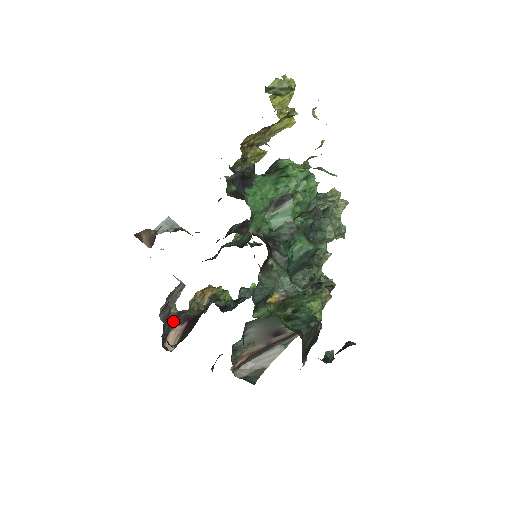
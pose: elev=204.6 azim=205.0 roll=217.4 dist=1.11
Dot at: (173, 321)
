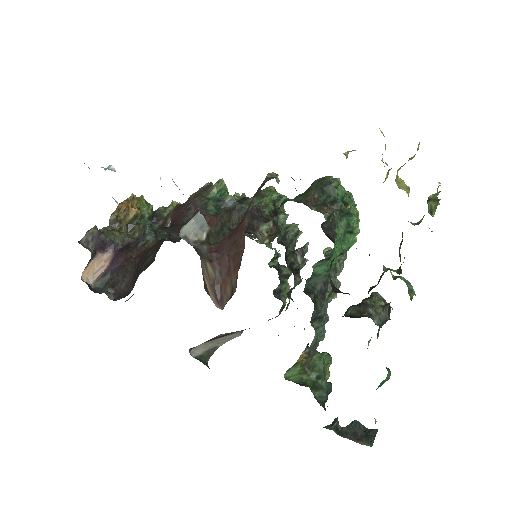
Dot at: (94, 246)
